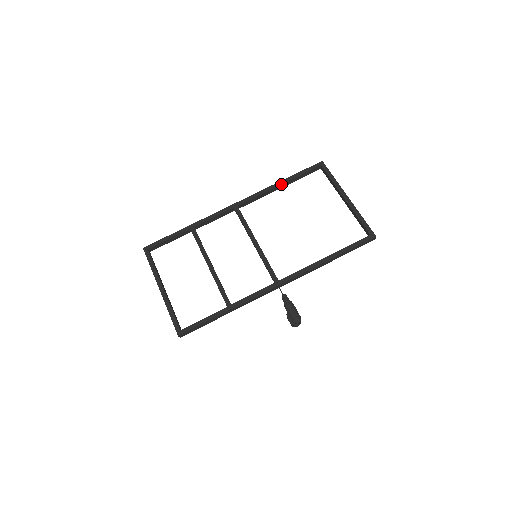
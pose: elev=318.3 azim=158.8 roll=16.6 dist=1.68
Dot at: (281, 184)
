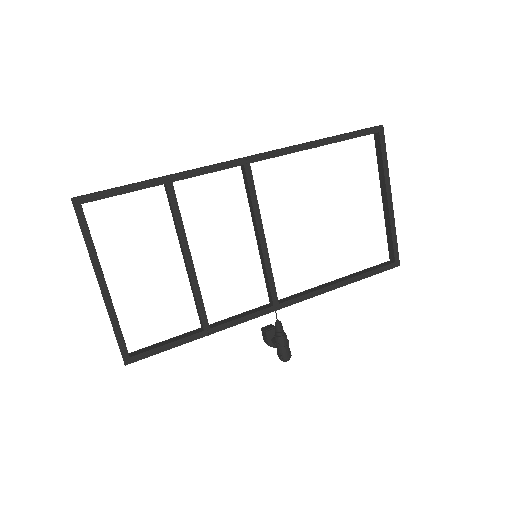
Dot at: (321, 145)
